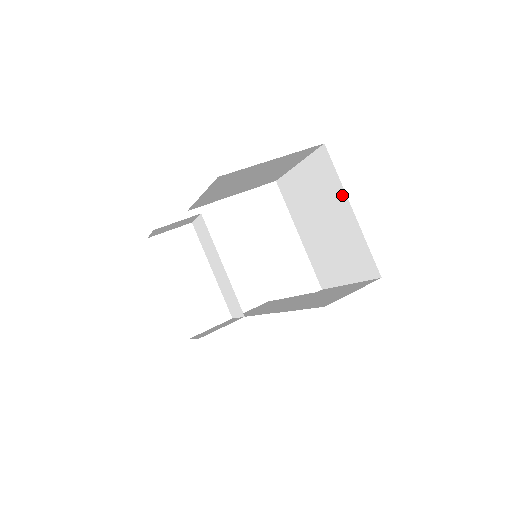
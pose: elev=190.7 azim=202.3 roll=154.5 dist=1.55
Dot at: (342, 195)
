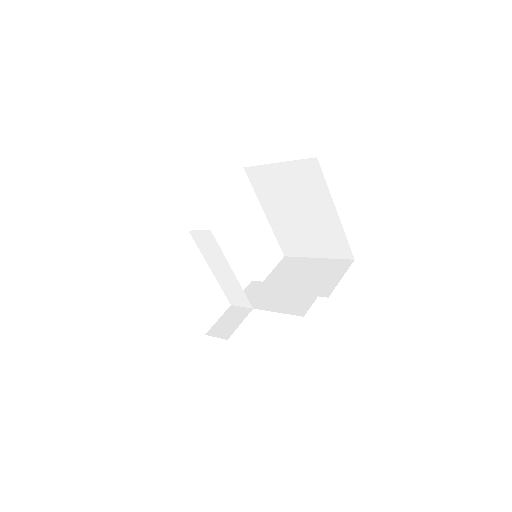
Dot at: (328, 199)
